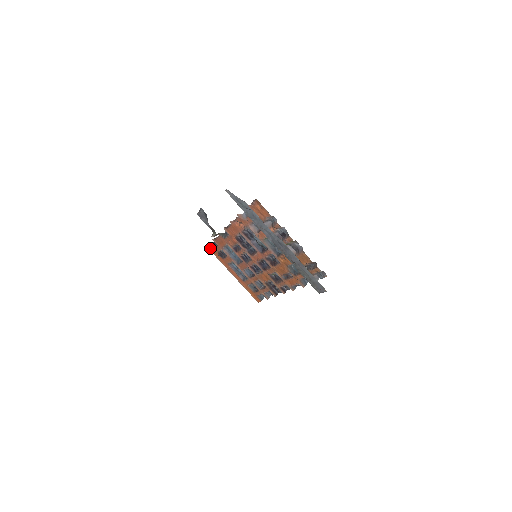
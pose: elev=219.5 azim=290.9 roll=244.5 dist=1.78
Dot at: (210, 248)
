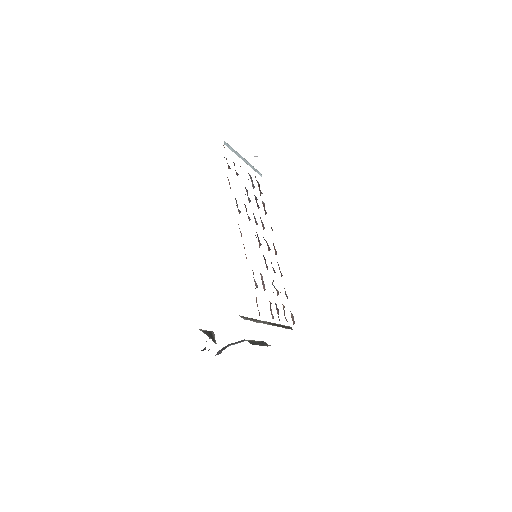
Dot at: occluded
